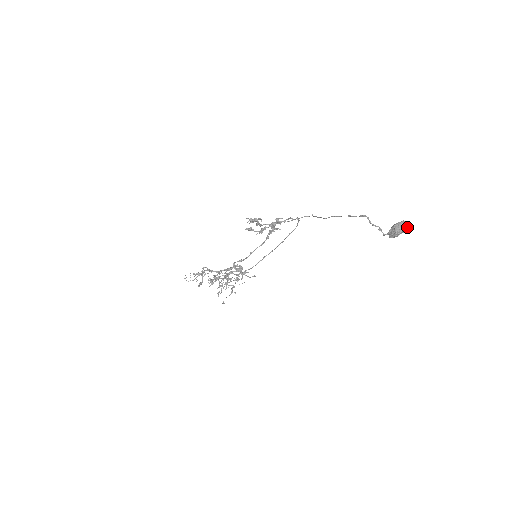
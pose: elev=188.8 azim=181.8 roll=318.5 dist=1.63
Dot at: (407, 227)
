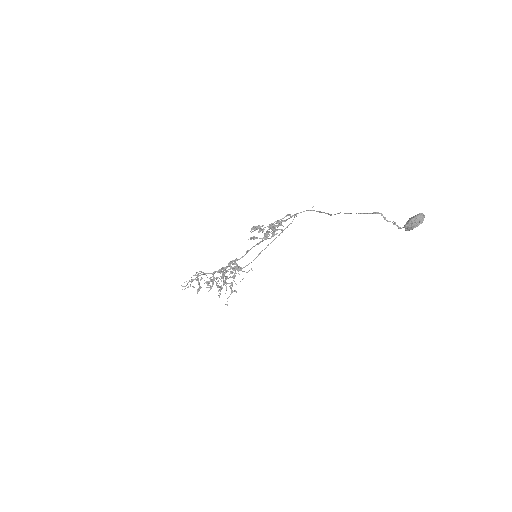
Dot at: (423, 219)
